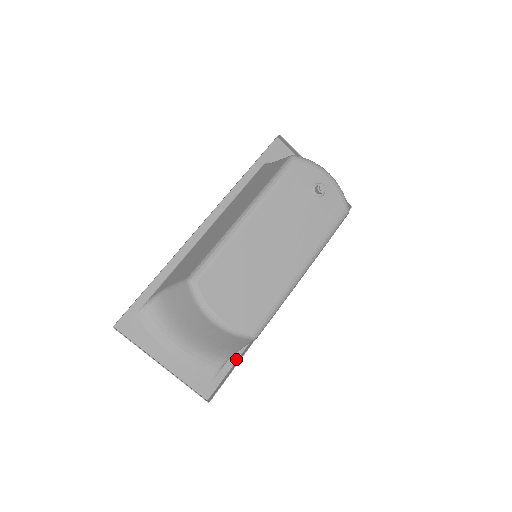
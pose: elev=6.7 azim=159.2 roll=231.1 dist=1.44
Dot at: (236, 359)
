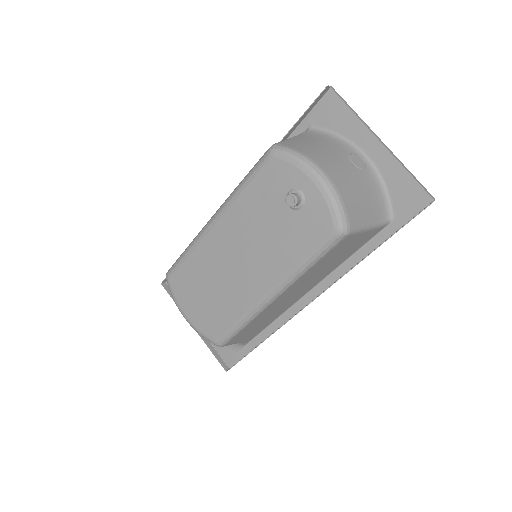
Dot at: (256, 345)
